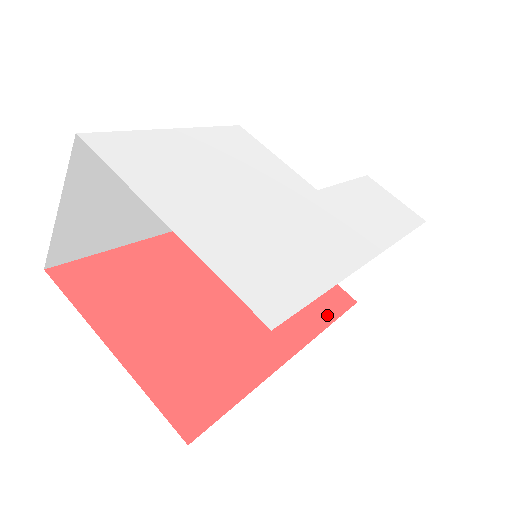
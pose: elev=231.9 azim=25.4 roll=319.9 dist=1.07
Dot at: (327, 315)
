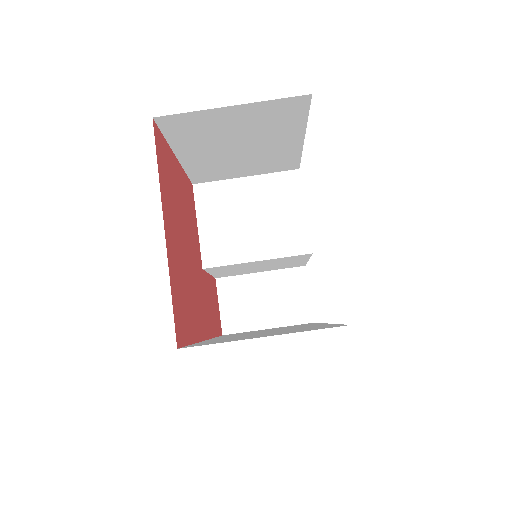
Dot at: occluded
